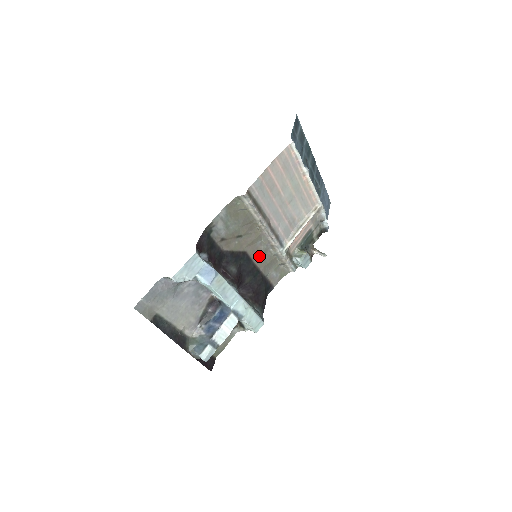
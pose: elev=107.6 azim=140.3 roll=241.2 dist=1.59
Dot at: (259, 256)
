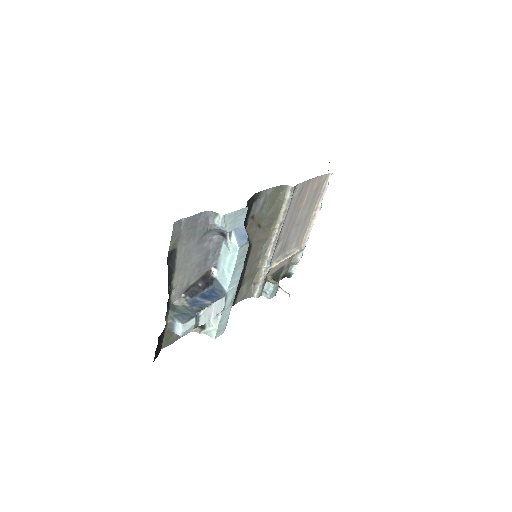
Dot at: (252, 260)
